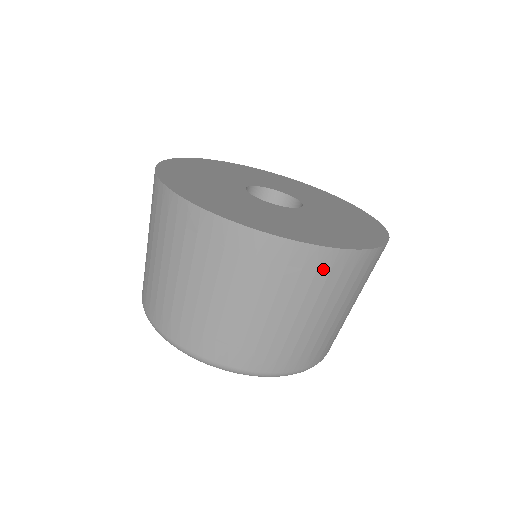
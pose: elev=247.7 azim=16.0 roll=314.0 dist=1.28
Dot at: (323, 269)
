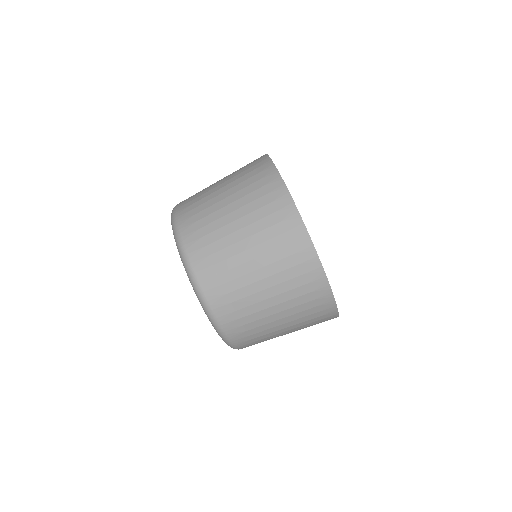
Dot at: (311, 286)
